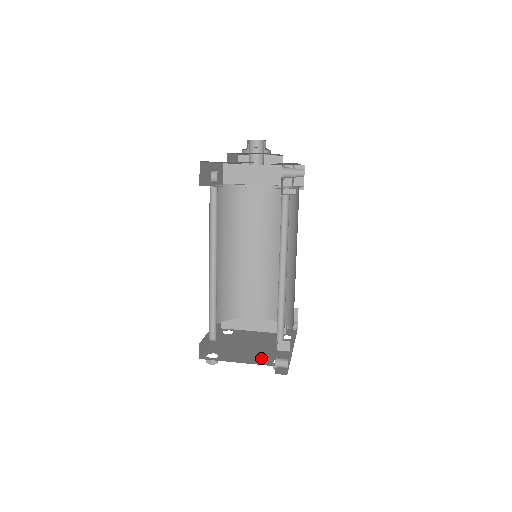
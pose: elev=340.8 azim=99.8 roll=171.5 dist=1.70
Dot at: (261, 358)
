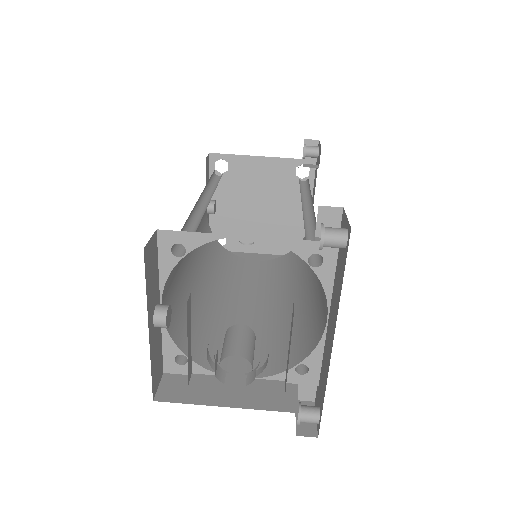
Dot at: occluded
